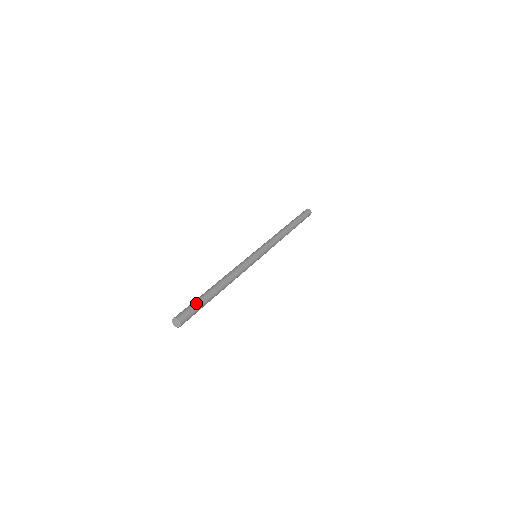
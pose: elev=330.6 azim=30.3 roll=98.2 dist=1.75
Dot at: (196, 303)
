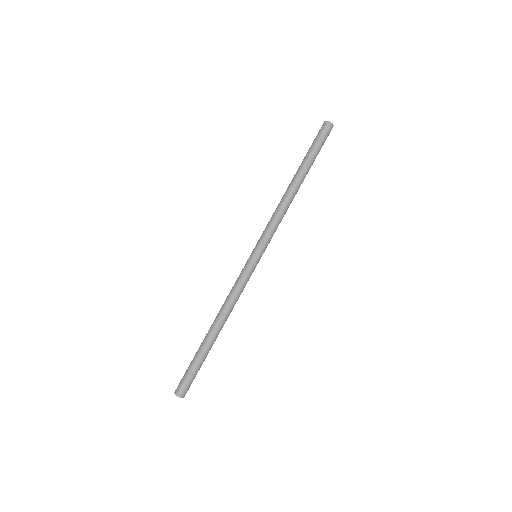
Dot at: (197, 369)
